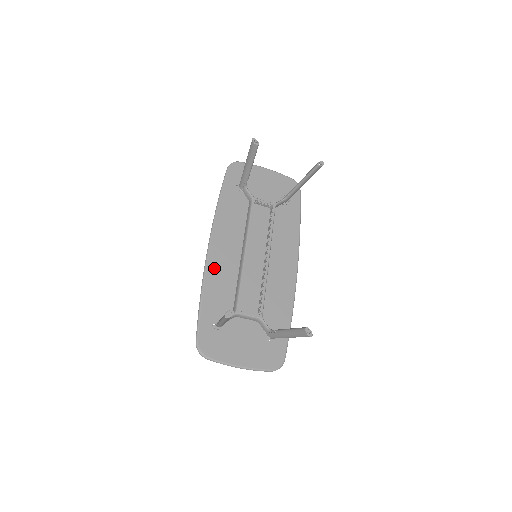
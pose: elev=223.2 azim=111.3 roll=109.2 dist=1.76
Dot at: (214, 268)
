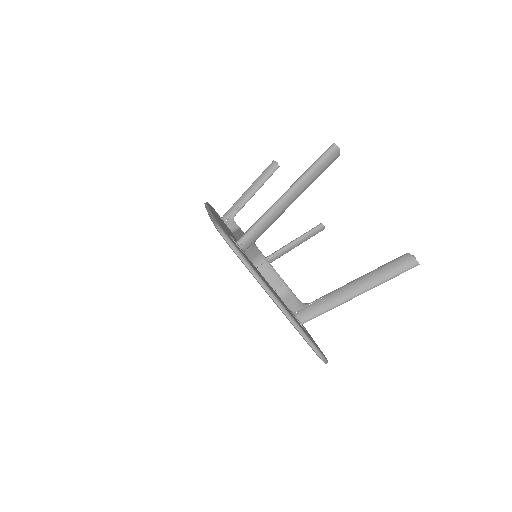
Dot at: (217, 217)
